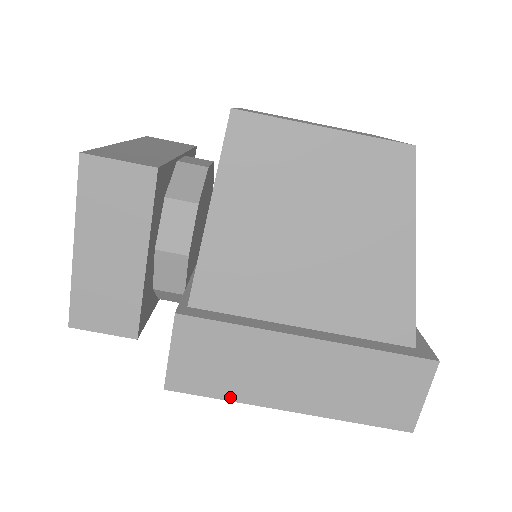
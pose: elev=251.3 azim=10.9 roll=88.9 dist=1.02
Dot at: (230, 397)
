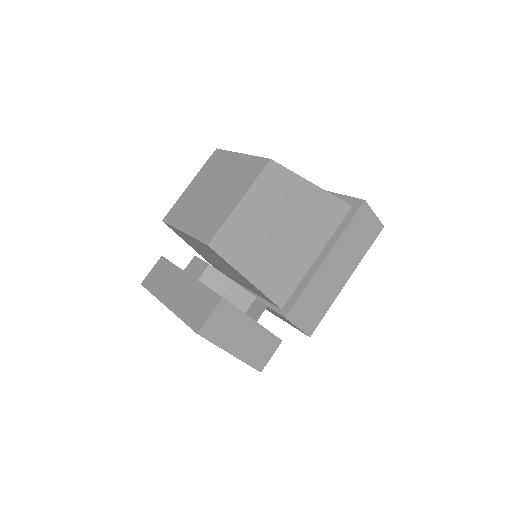
Dot at: (328, 307)
